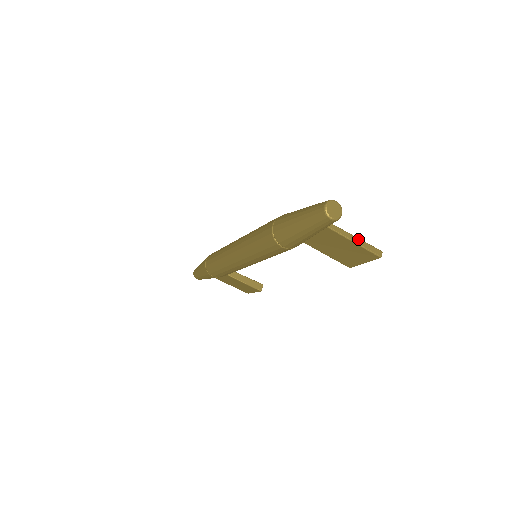
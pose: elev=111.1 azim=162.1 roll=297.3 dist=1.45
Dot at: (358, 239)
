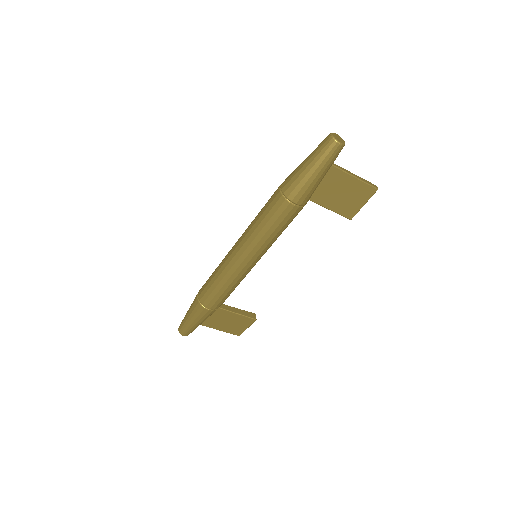
Dot at: (356, 175)
